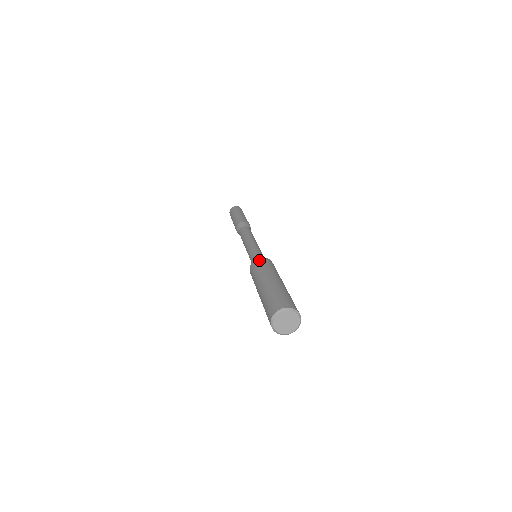
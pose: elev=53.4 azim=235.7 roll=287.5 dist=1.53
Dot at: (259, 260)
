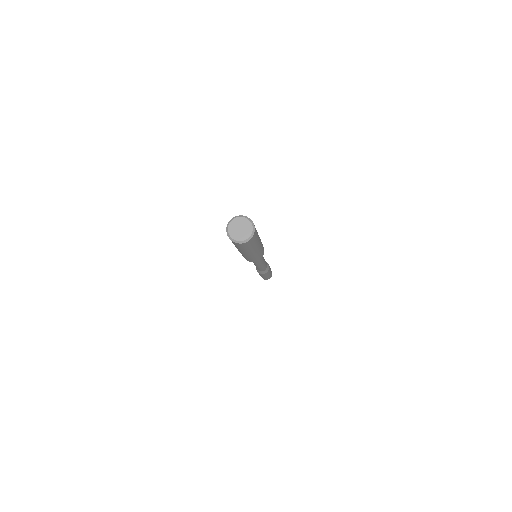
Dot at: occluded
